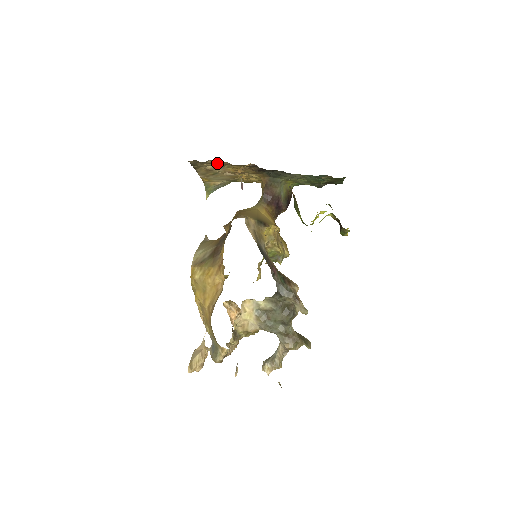
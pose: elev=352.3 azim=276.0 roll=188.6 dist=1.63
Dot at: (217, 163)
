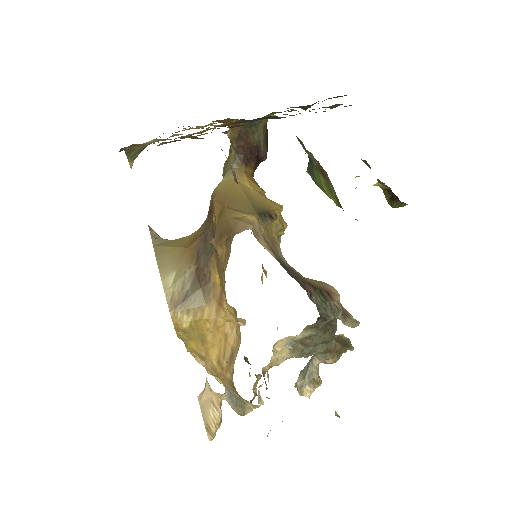
Dot at: (174, 141)
